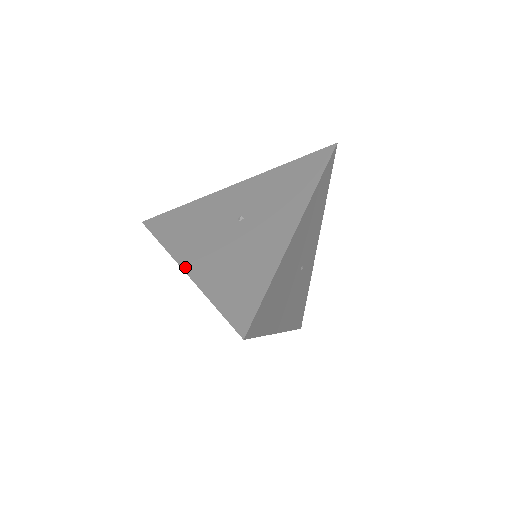
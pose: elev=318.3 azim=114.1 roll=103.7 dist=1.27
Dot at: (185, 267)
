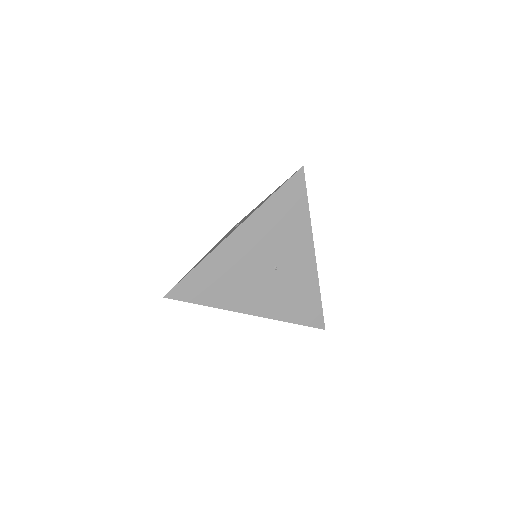
Dot at: occluded
